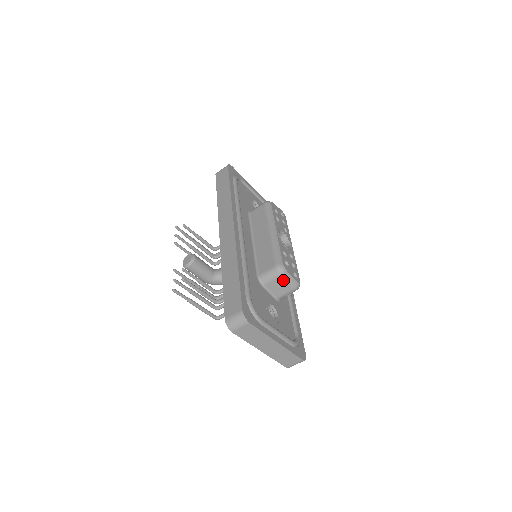
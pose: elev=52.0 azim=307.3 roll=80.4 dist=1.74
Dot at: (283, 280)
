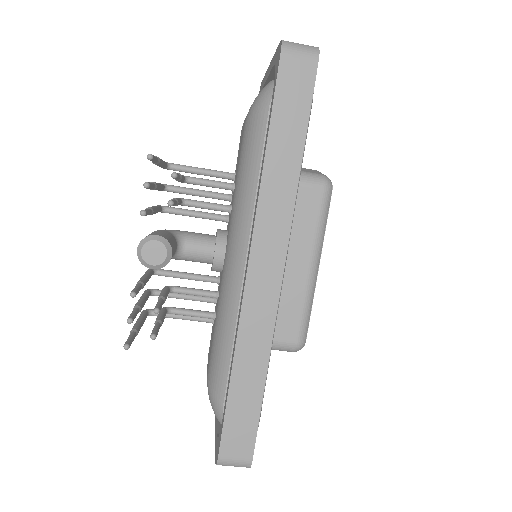
Dot at: occluded
